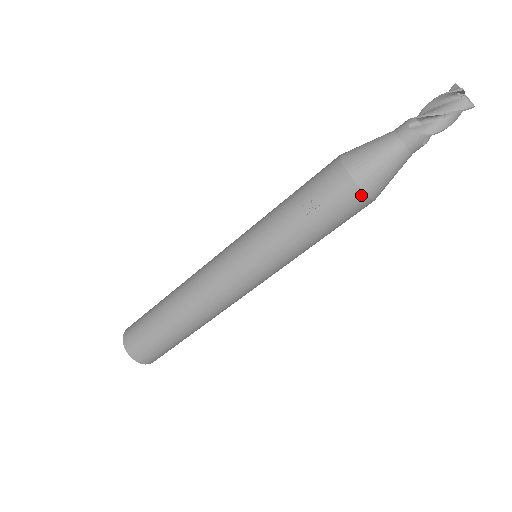
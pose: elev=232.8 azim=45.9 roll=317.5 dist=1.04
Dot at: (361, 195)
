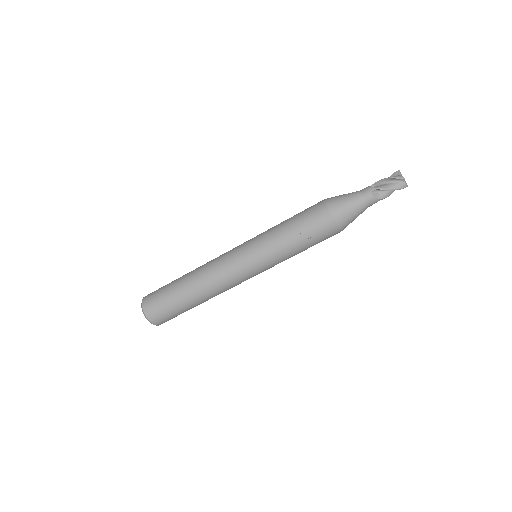
Dot at: (338, 230)
